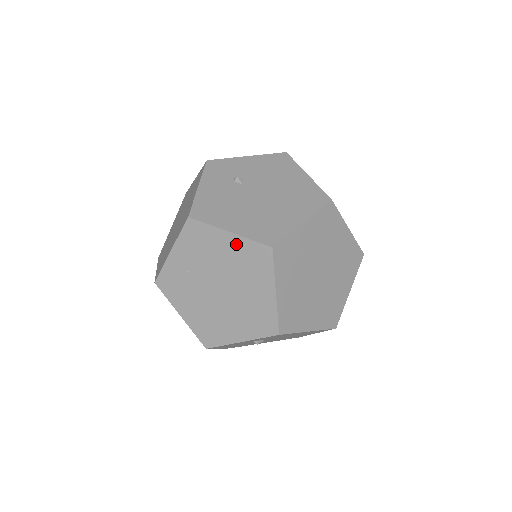
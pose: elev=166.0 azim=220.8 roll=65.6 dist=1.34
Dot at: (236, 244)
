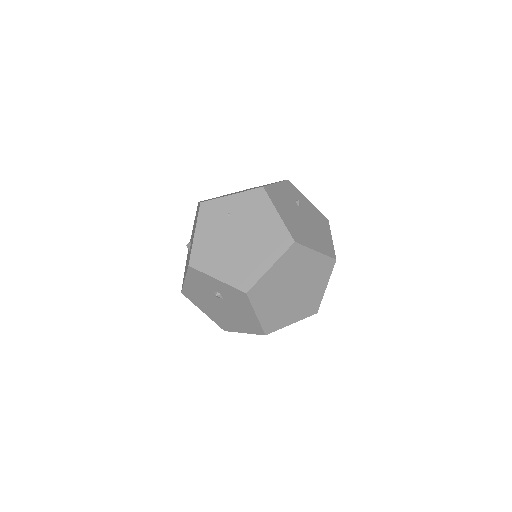
Dot at: (276, 223)
